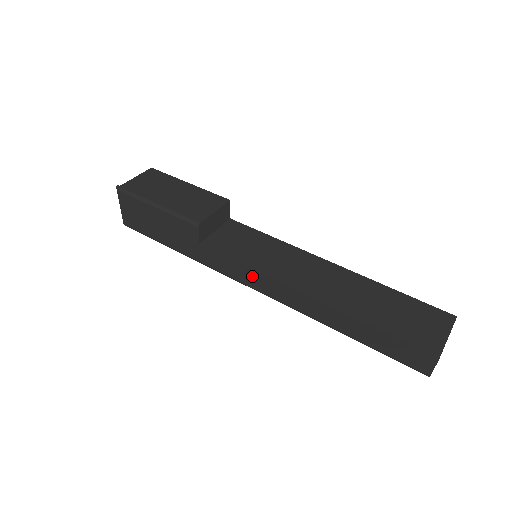
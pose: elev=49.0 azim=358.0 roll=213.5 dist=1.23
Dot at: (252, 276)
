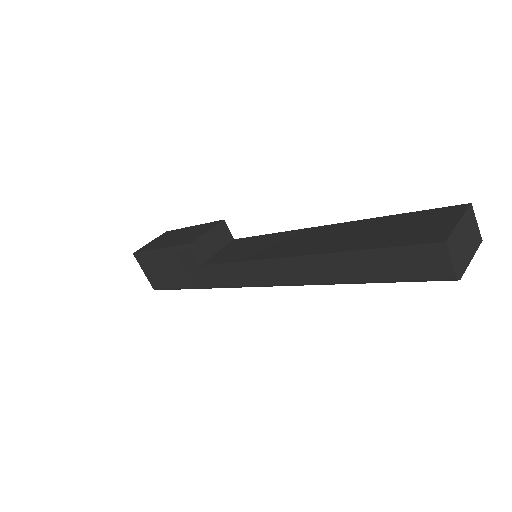
Dot at: (248, 270)
